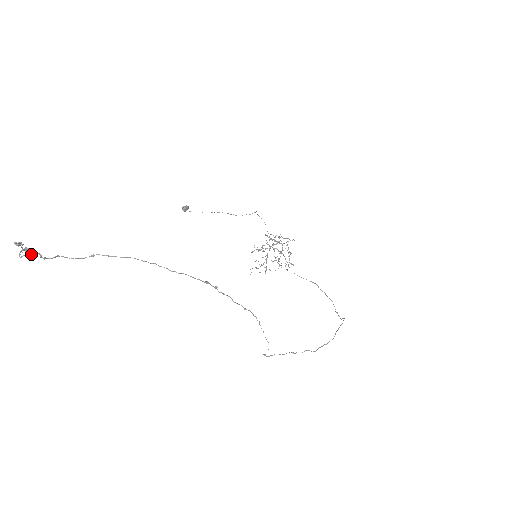
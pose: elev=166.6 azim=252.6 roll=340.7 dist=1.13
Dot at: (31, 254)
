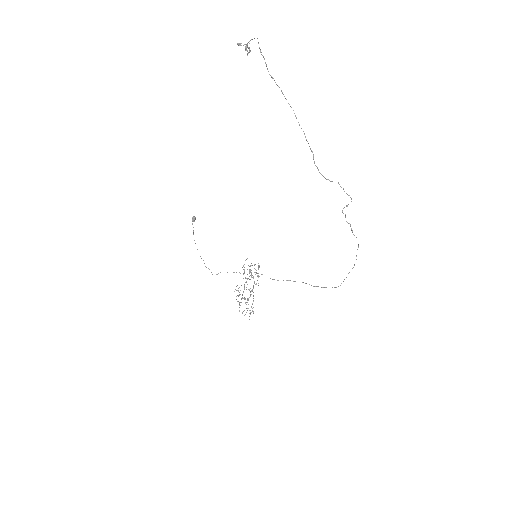
Dot at: (247, 51)
